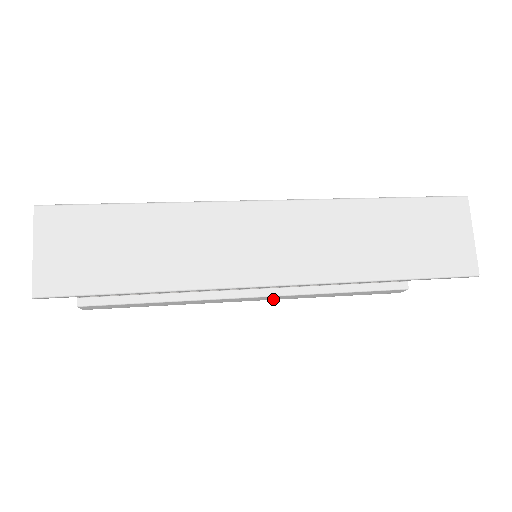
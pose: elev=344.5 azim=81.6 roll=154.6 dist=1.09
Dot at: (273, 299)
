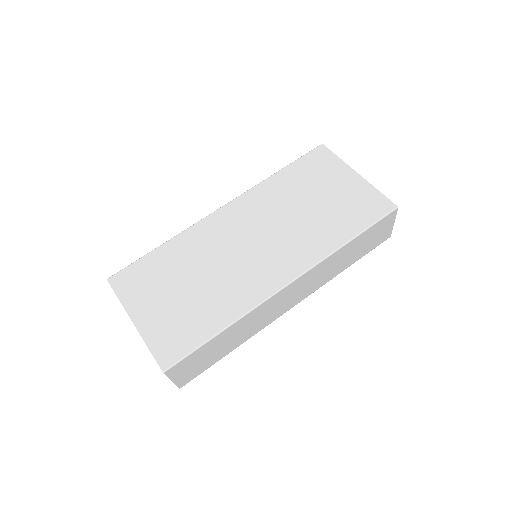
Dot at: occluded
